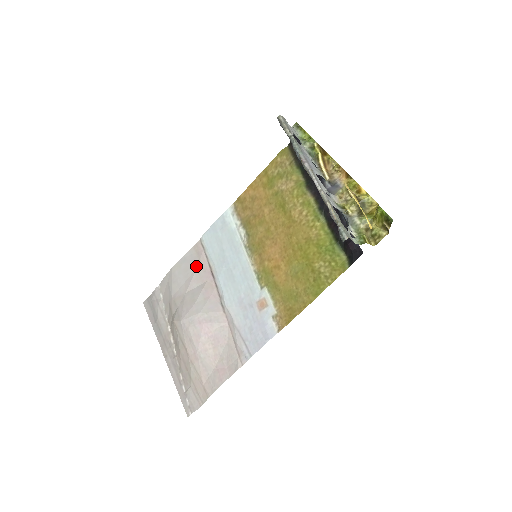
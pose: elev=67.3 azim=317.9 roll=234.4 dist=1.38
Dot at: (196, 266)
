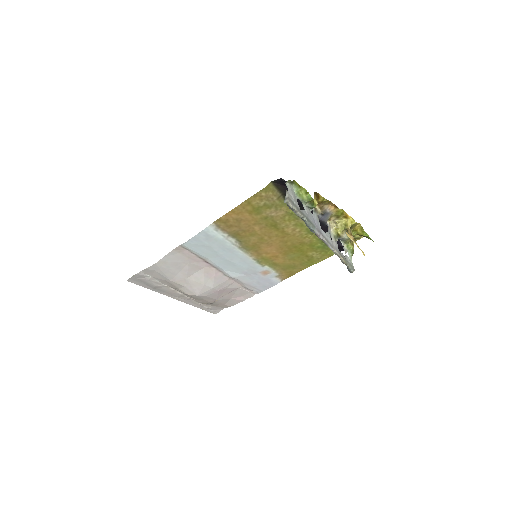
Dot at: (187, 262)
